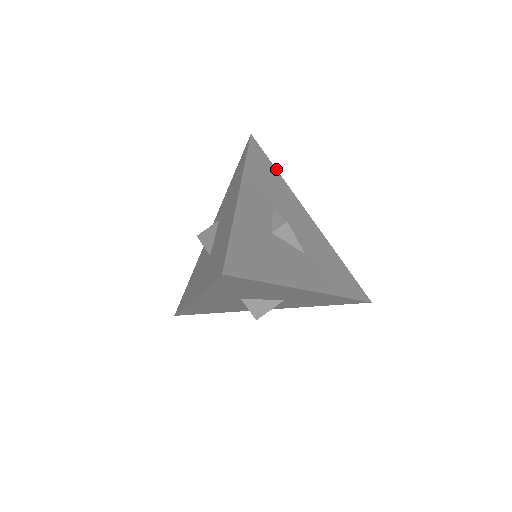
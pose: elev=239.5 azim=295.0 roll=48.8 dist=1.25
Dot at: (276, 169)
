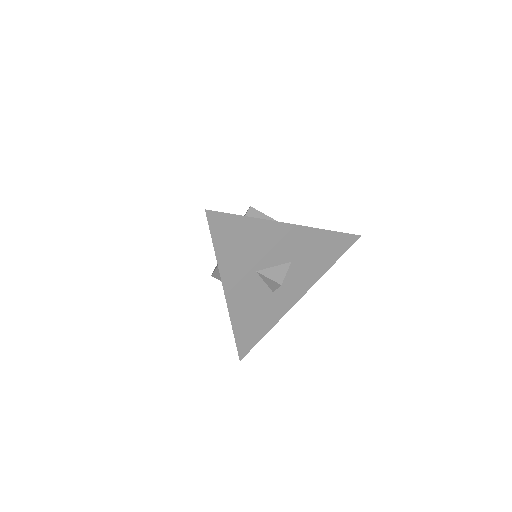
Dot at: occluded
